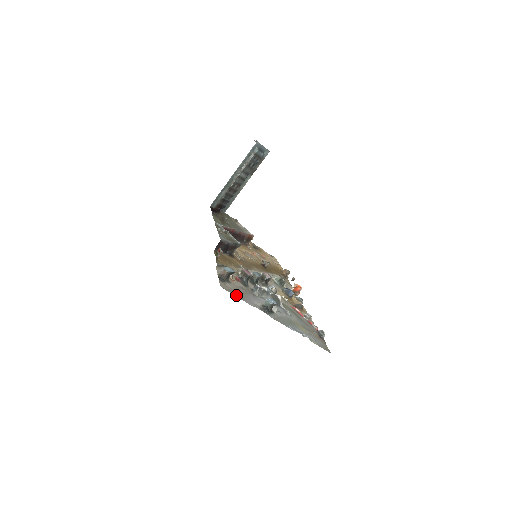
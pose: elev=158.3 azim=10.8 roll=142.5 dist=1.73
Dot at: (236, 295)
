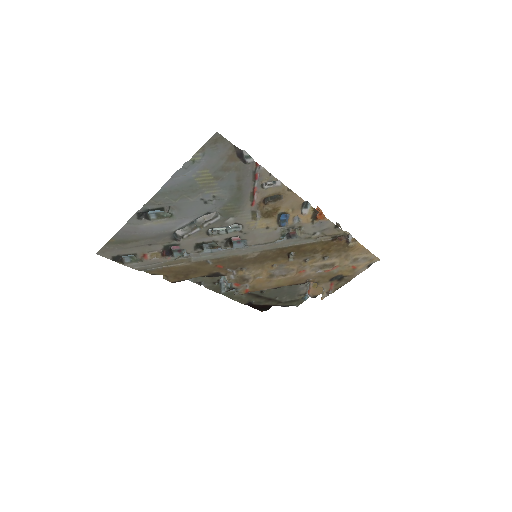
Dot at: (113, 241)
